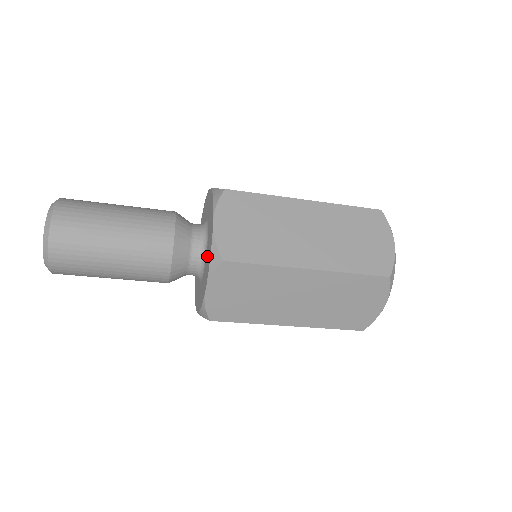
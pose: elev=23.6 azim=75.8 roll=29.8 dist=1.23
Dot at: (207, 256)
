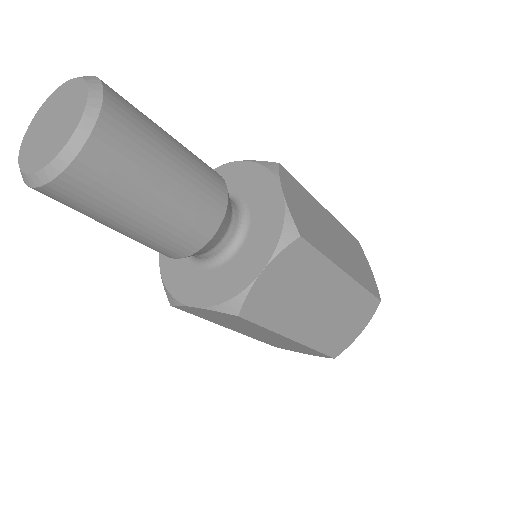
Dot at: (258, 231)
